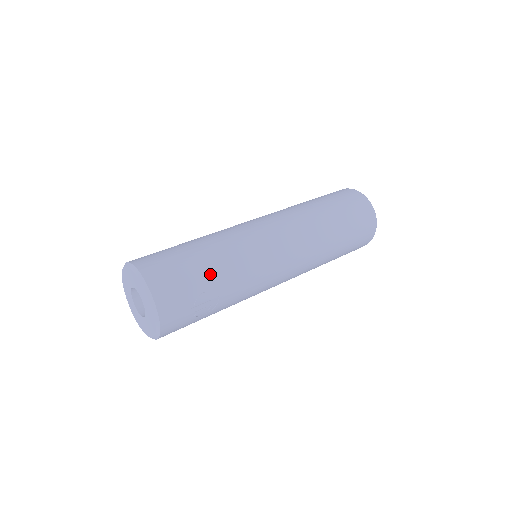
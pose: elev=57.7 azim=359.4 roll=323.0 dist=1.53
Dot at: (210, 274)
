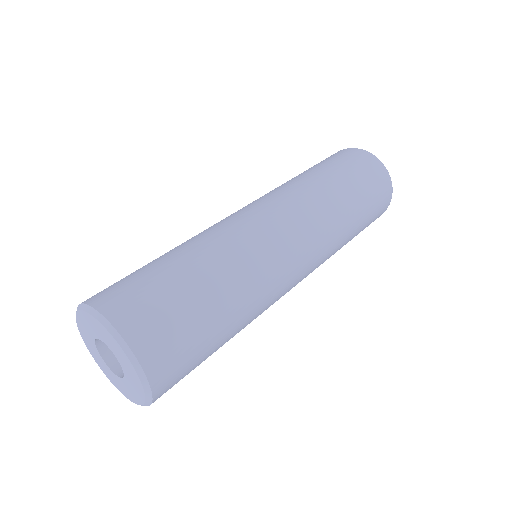
Dot at: occluded
